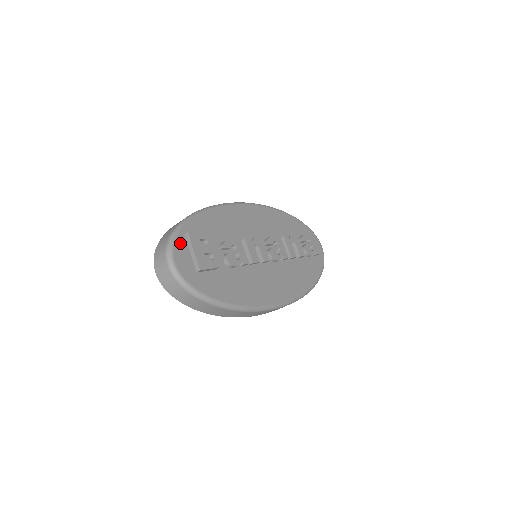
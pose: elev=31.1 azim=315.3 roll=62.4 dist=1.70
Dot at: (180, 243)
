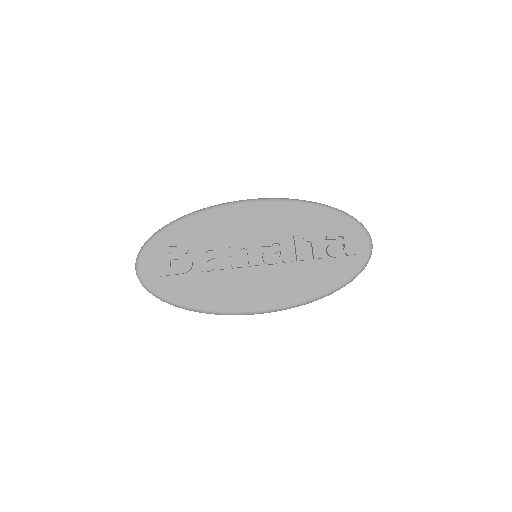
Dot at: (150, 250)
